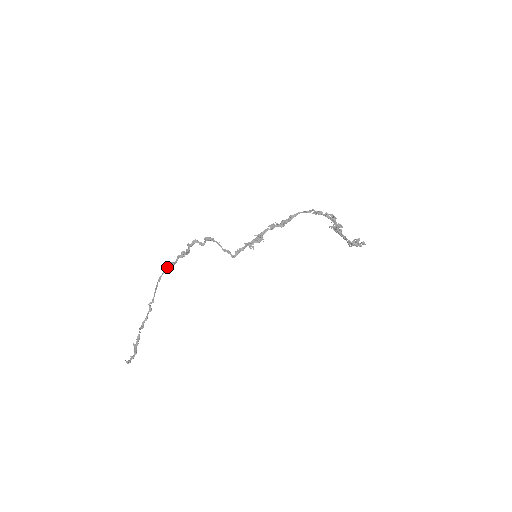
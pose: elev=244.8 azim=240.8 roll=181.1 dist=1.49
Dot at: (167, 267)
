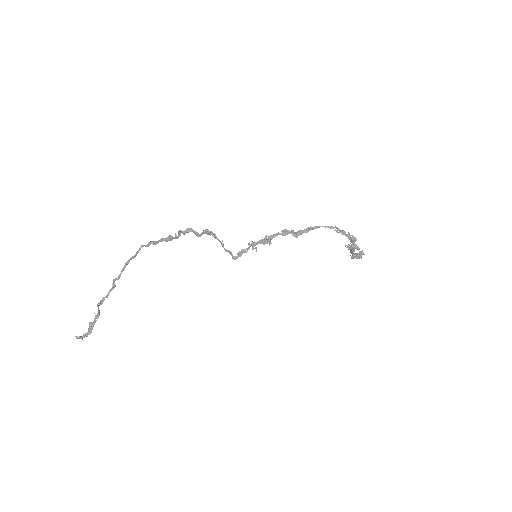
Dot at: (144, 245)
